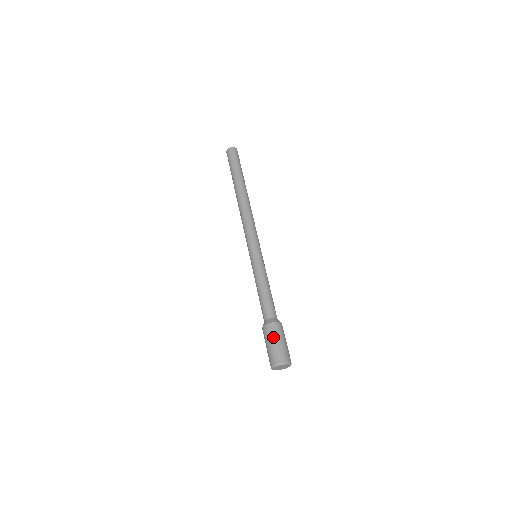
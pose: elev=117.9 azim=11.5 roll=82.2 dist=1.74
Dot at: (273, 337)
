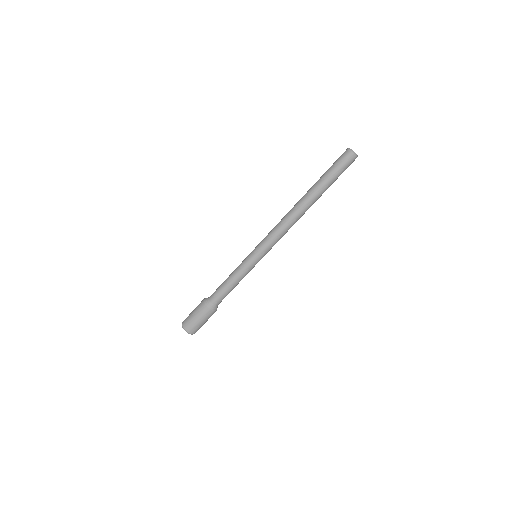
Dot at: (197, 312)
